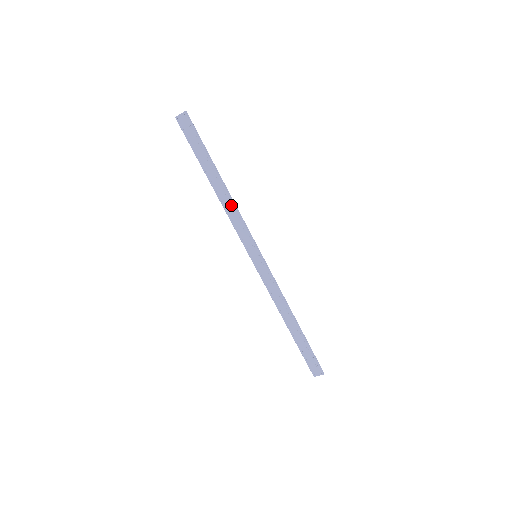
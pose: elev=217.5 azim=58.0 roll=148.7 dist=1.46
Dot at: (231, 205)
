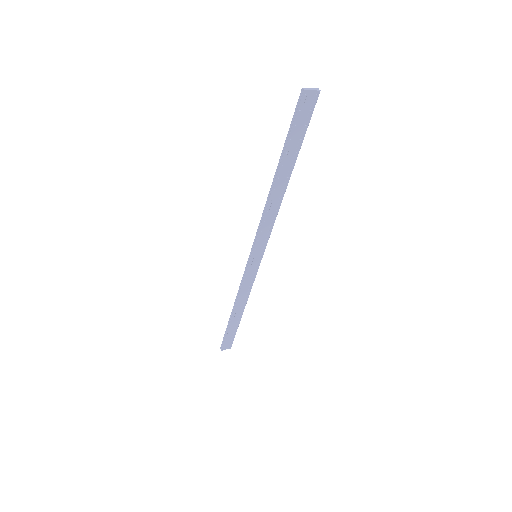
Dot at: (277, 207)
